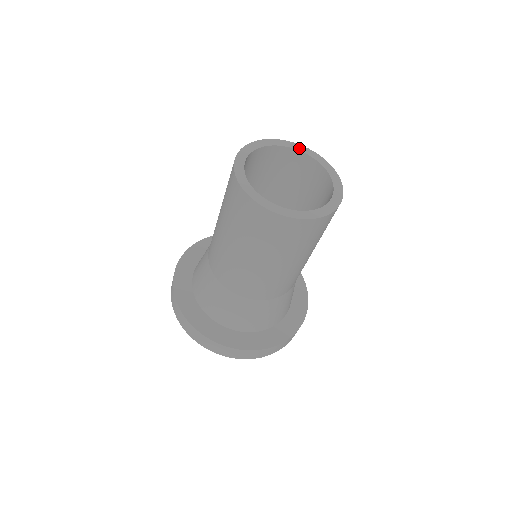
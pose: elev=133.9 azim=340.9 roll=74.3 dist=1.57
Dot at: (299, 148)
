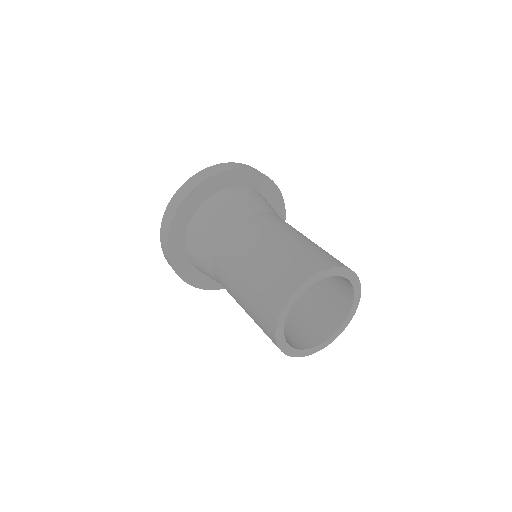
Dot at: (350, 276)
